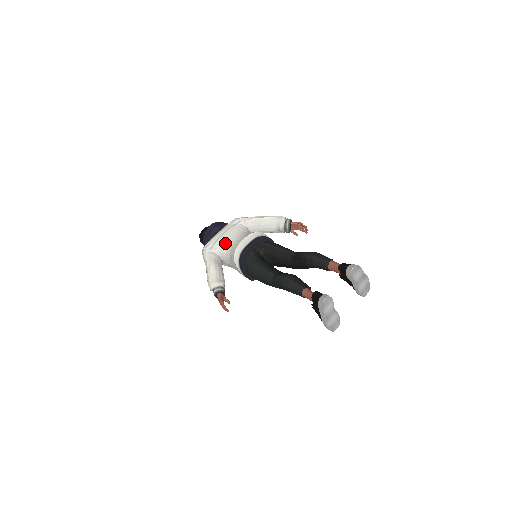
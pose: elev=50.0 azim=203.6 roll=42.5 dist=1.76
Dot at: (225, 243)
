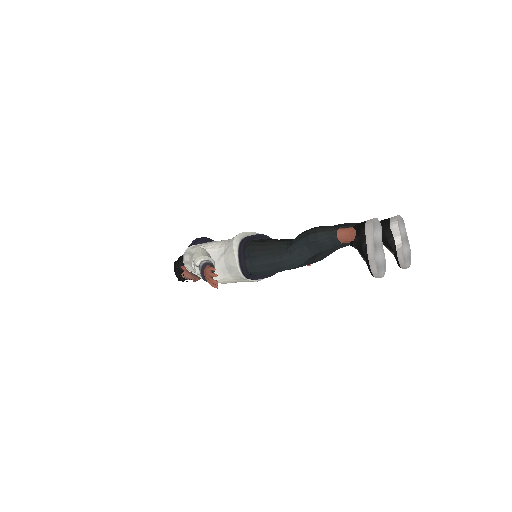
Dot at: (219, 241)
